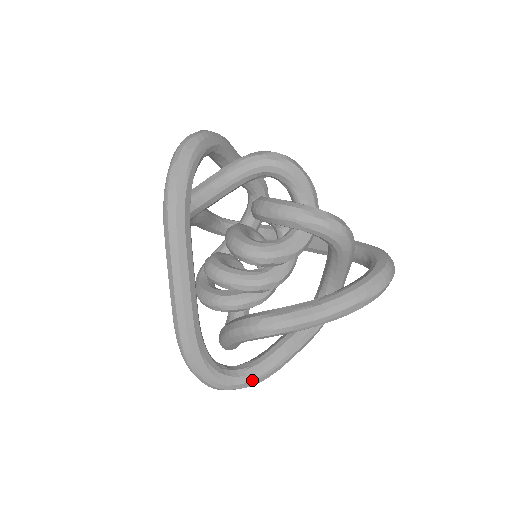
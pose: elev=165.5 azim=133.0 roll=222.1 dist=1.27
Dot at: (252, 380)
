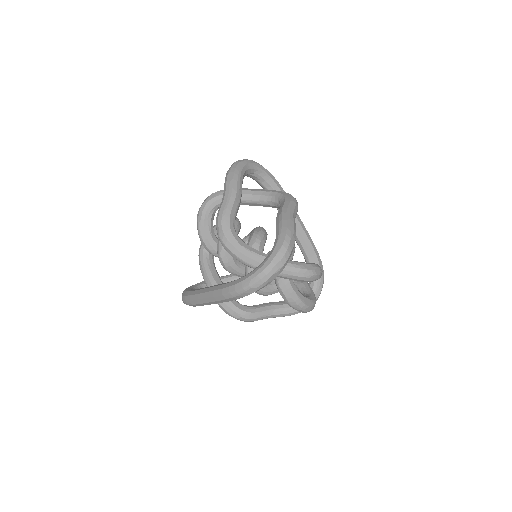
Dot at: occluded
